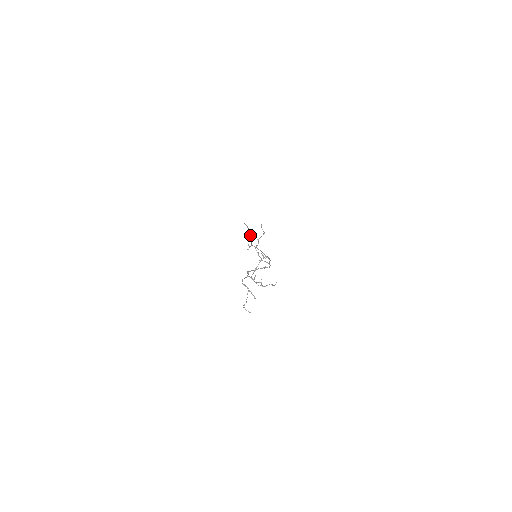
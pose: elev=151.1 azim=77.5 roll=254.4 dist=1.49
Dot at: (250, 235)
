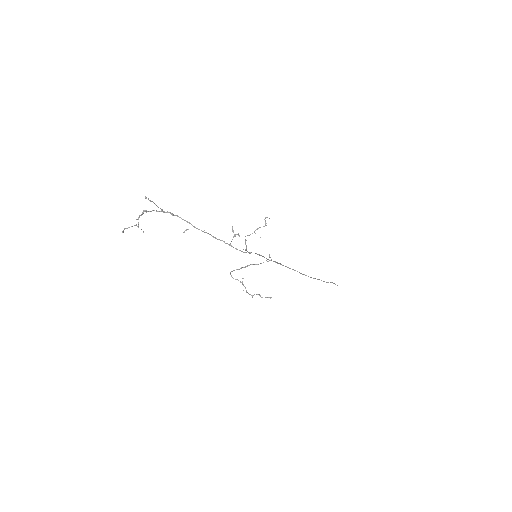
Dot at: occluded
